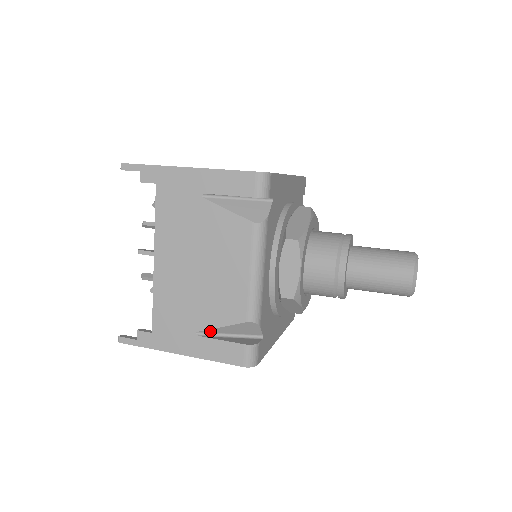
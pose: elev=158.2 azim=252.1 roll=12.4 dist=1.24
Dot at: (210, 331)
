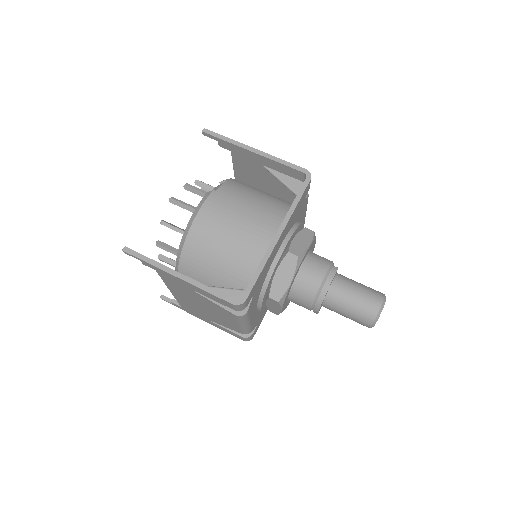
Dot at: occluded
